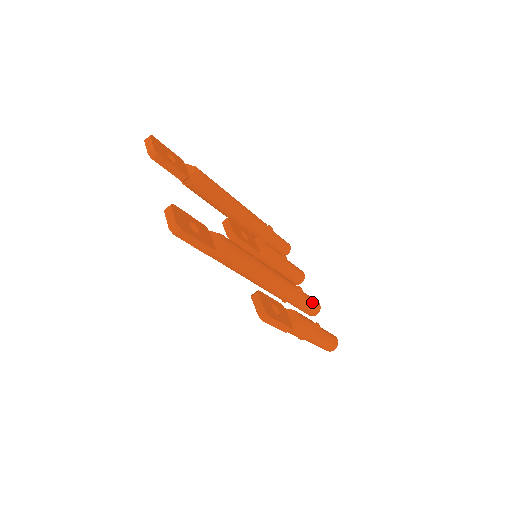
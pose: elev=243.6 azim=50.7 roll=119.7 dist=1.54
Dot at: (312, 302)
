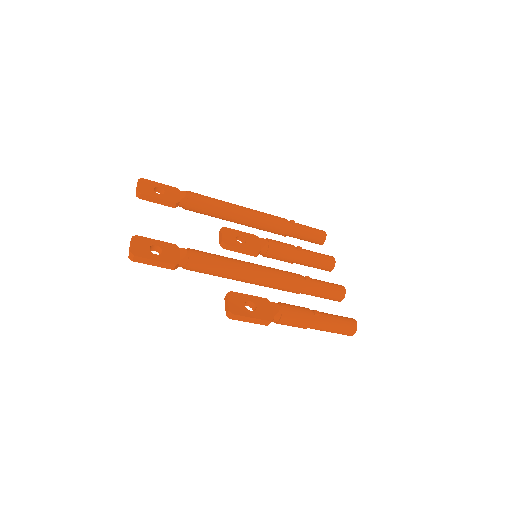
Dot at: (330, 288)
